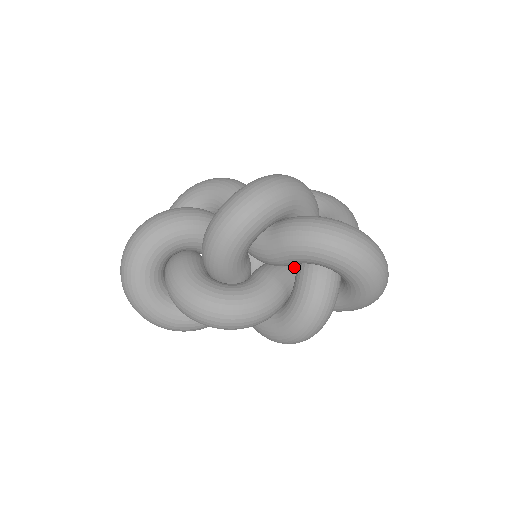
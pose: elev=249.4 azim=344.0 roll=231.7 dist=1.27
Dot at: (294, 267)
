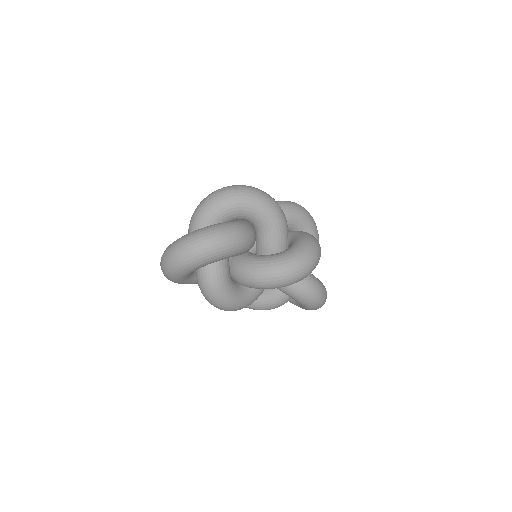
Dot at: occluded
